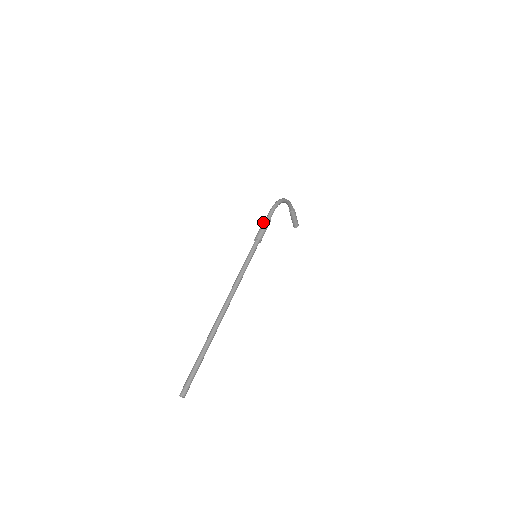
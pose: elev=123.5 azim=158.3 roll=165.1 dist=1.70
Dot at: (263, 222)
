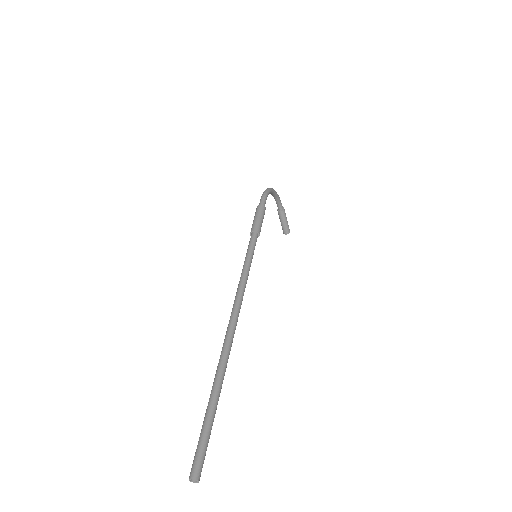
Dot at: (256, 211)
